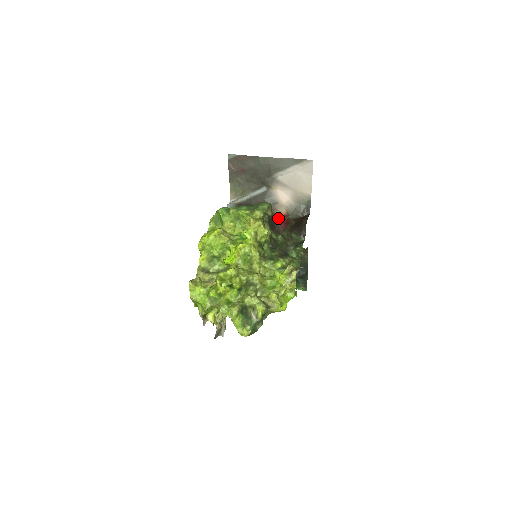
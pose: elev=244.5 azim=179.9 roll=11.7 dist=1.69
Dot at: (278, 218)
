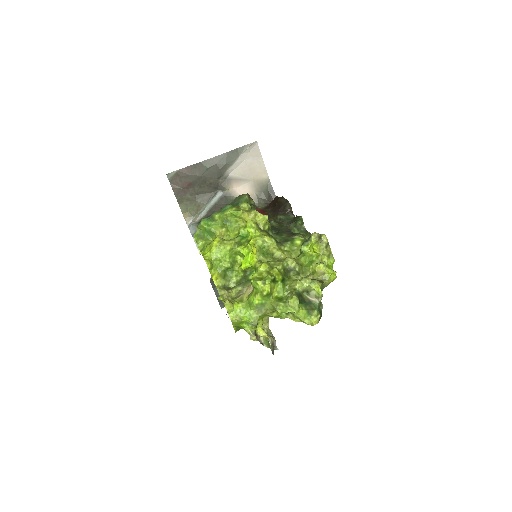
Dot at: occluded
